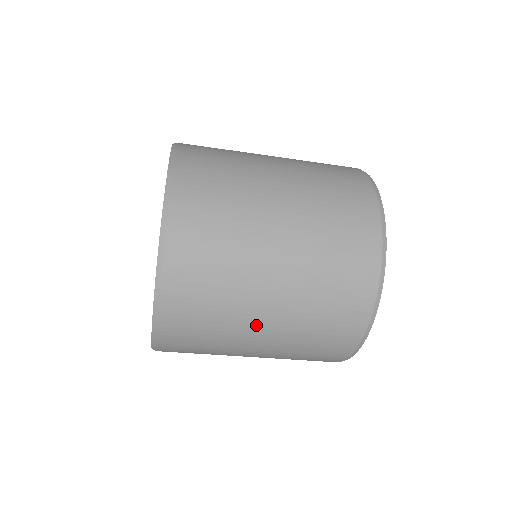
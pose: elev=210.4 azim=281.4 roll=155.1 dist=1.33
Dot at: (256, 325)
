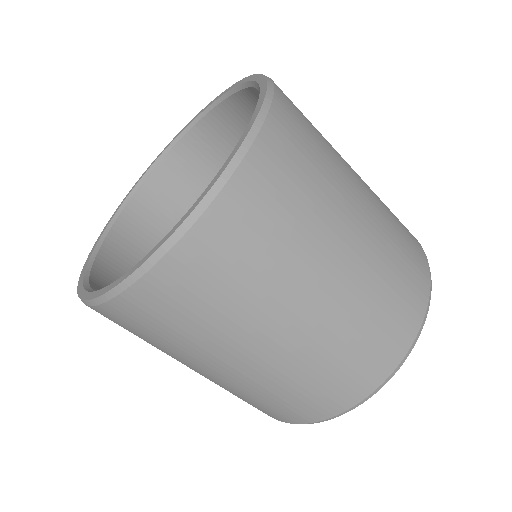
Dot at: (270, 330)
